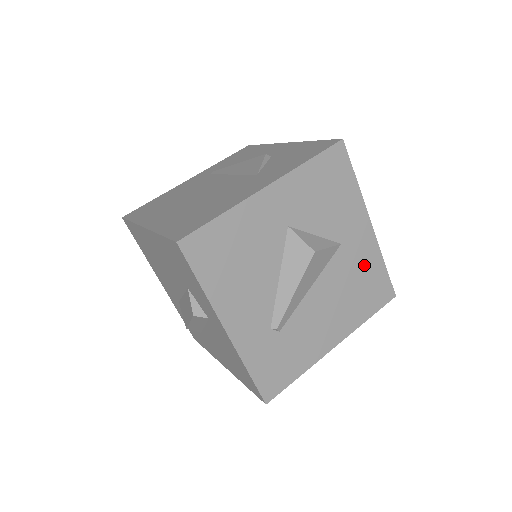
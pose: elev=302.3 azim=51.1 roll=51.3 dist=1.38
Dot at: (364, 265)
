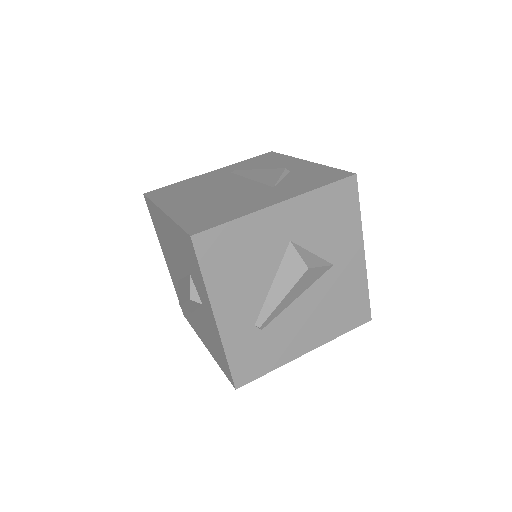
Dot at: (349, 287)
